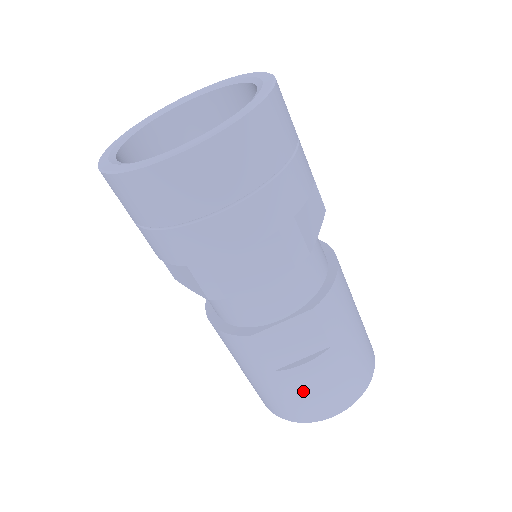
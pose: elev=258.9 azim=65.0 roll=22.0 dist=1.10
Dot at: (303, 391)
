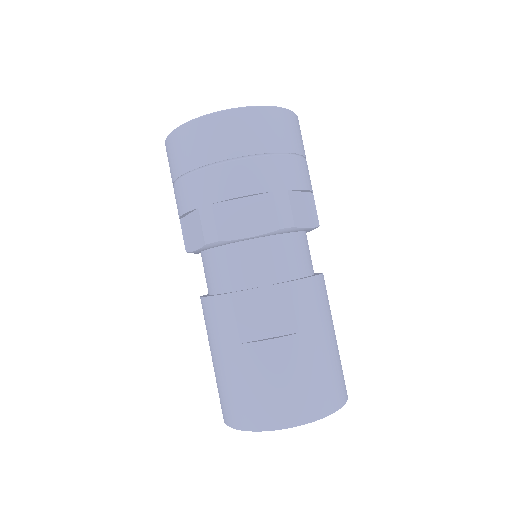
Dot at: (263, 377)
